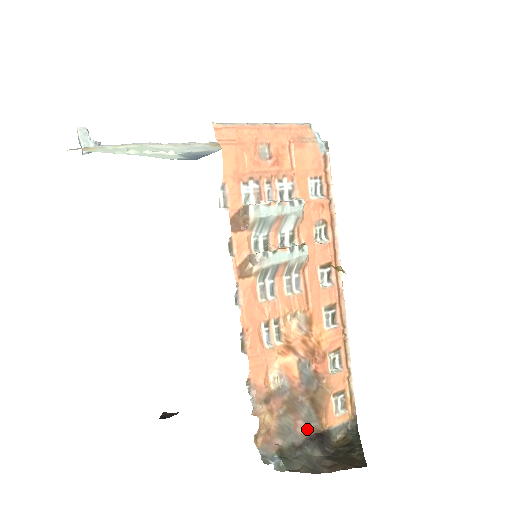
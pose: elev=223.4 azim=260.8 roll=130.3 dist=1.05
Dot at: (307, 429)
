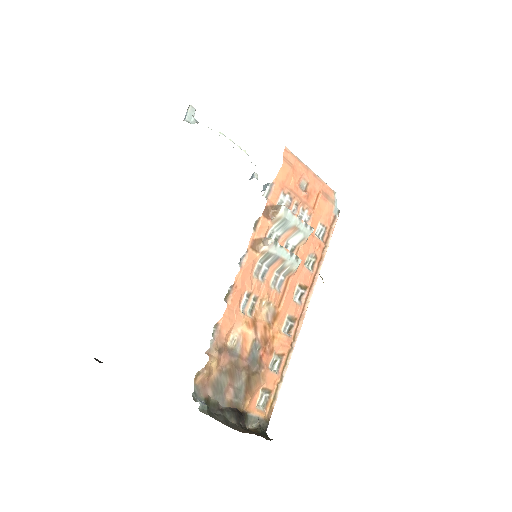
Dot at: (233, 400)
